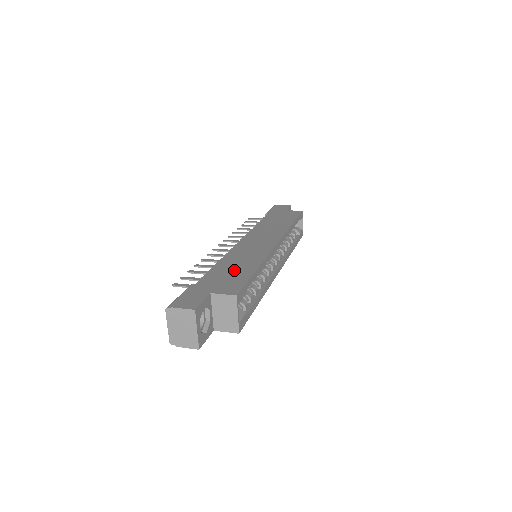
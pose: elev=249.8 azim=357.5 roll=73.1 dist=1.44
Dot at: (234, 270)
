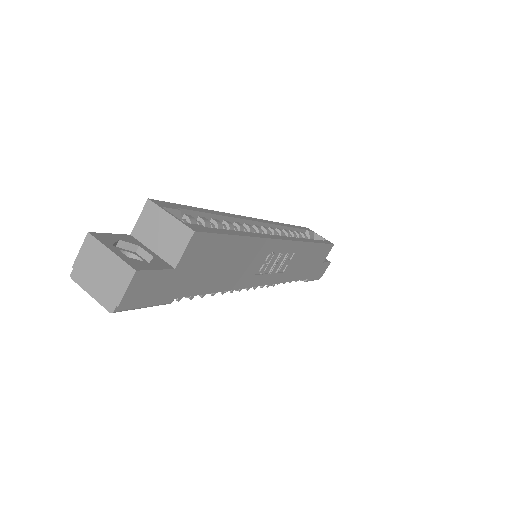
Dot at: occluded
